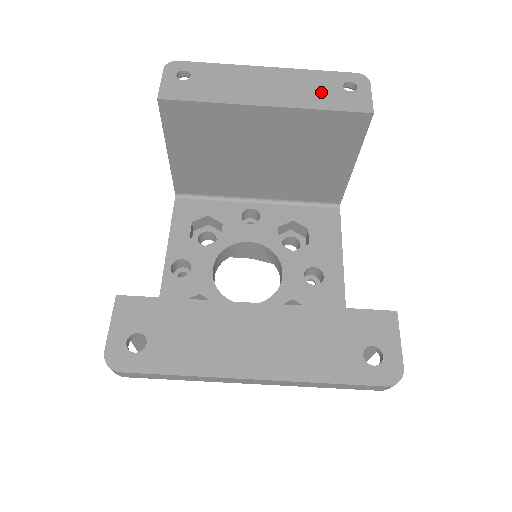
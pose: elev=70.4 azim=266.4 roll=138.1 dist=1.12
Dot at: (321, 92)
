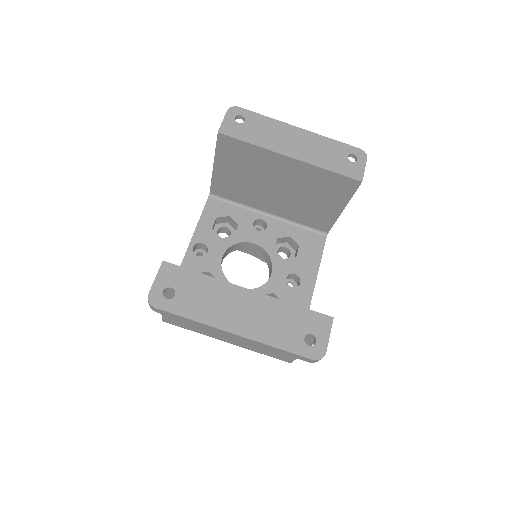
Dot at: (331, 157)
